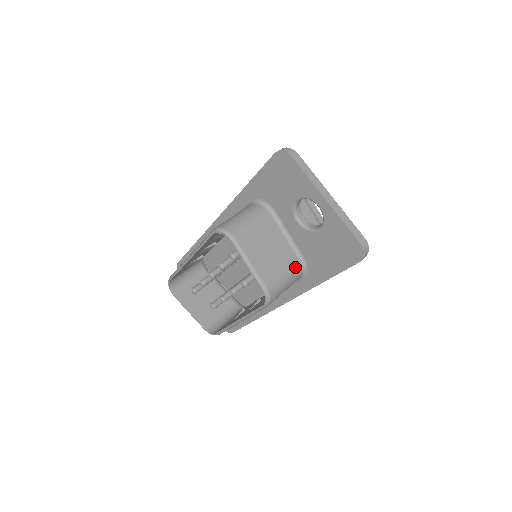
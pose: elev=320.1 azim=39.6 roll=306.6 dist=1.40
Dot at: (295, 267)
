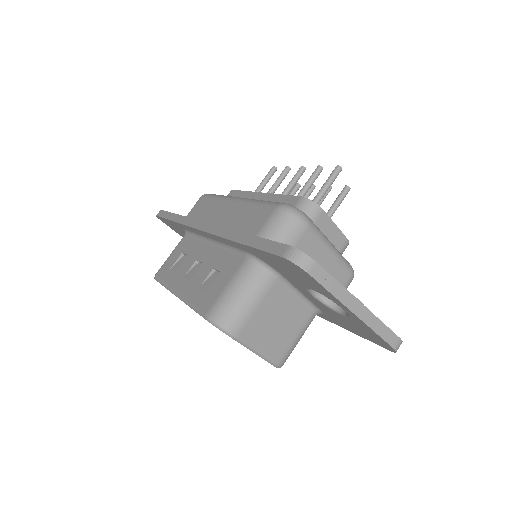
Dot at: (308, 321)
